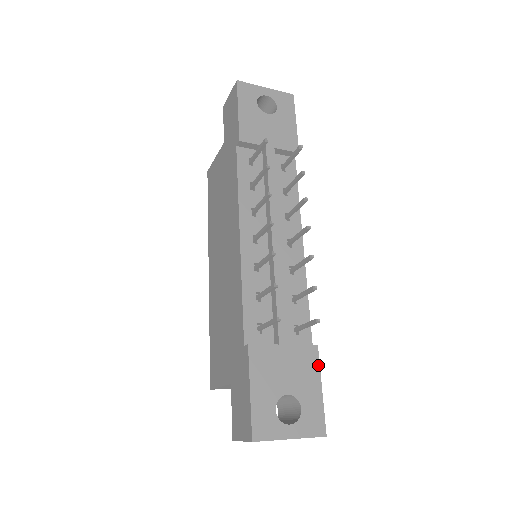
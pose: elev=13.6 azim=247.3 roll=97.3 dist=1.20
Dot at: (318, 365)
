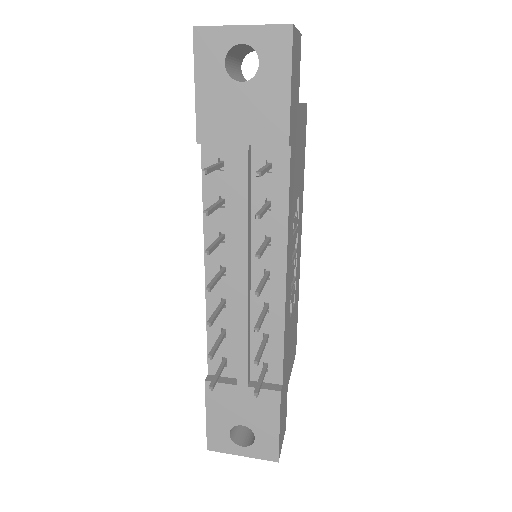
Dot at: (278, 408)
